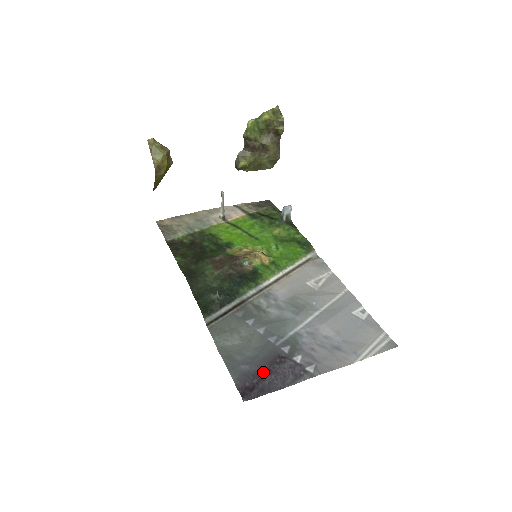
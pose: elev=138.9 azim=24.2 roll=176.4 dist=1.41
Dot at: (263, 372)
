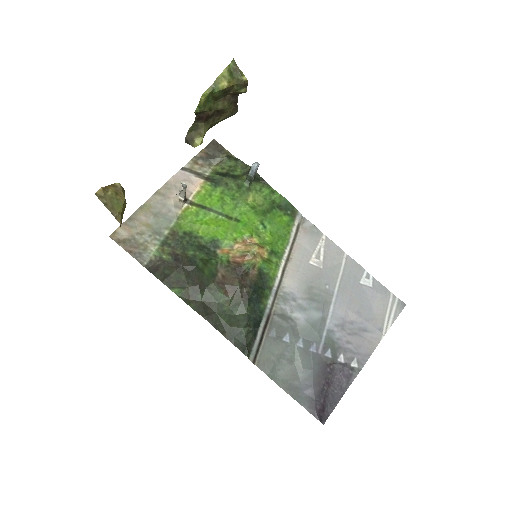
Dot at: (324, 389)
